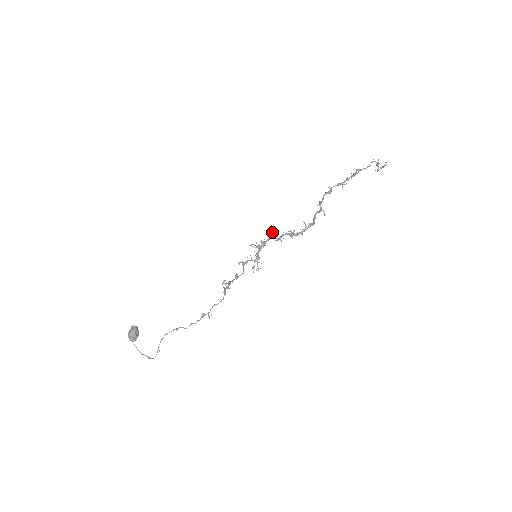
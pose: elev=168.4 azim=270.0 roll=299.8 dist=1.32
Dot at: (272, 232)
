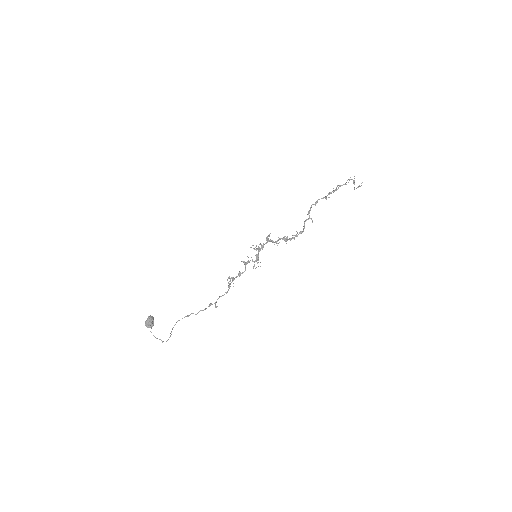
Dot at: occluded
